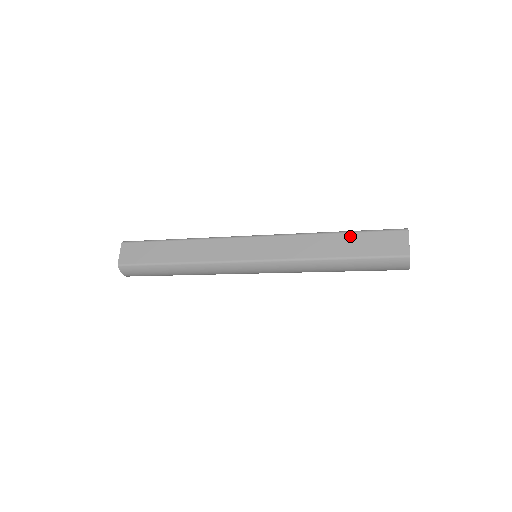
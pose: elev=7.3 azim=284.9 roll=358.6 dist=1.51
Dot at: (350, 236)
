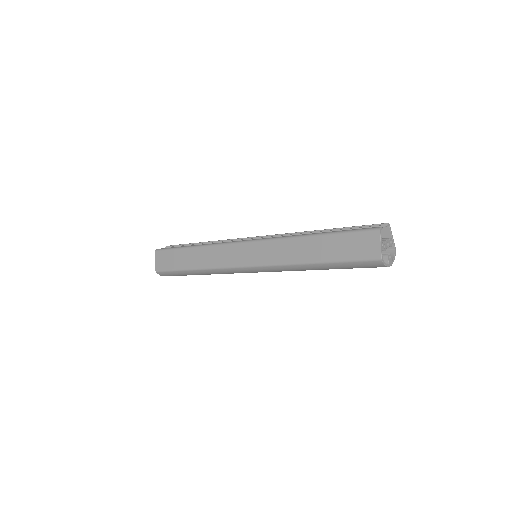
Dot at: (326, 239)
